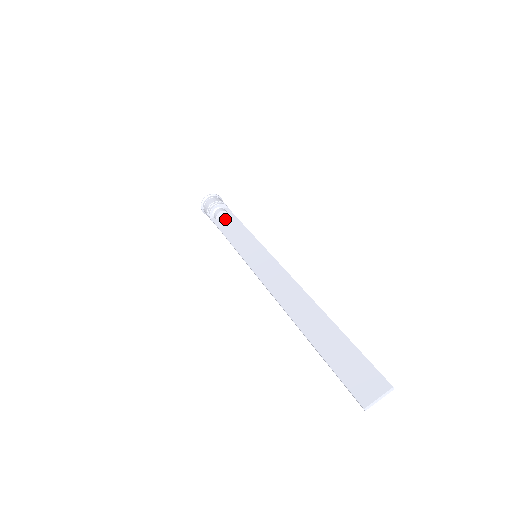
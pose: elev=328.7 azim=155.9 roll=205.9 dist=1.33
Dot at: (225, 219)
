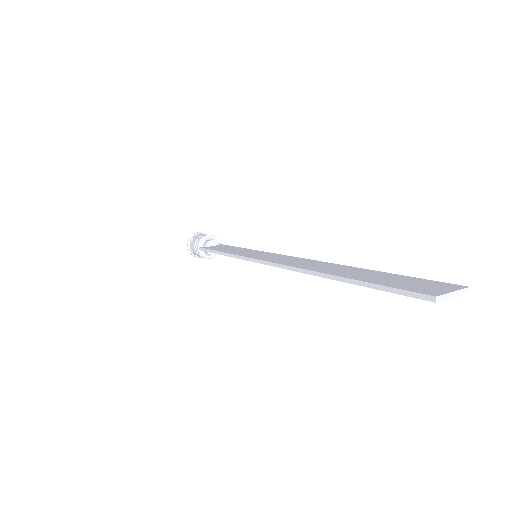
Dot at: (216, 246)
